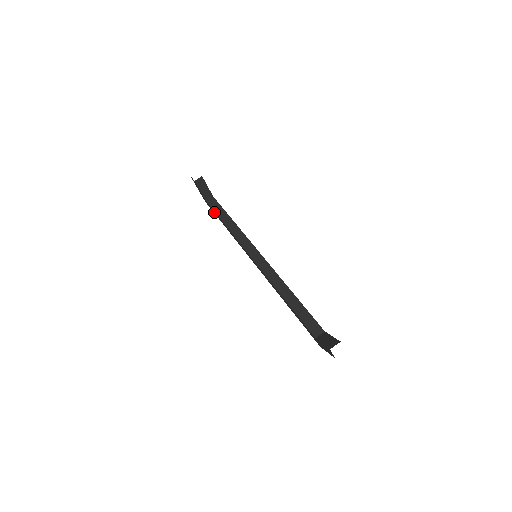
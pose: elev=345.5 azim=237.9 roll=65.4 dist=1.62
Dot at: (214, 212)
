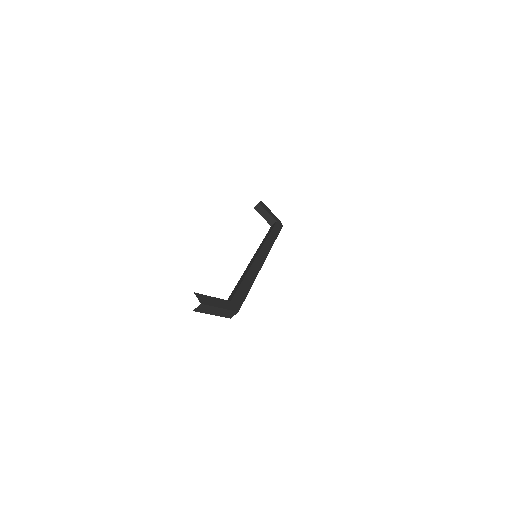
Dot at: occluded
